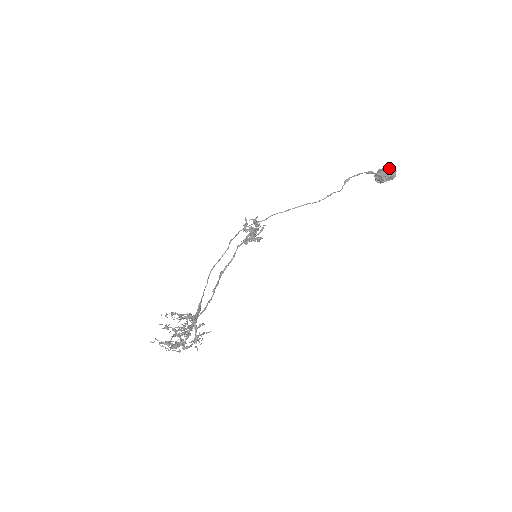
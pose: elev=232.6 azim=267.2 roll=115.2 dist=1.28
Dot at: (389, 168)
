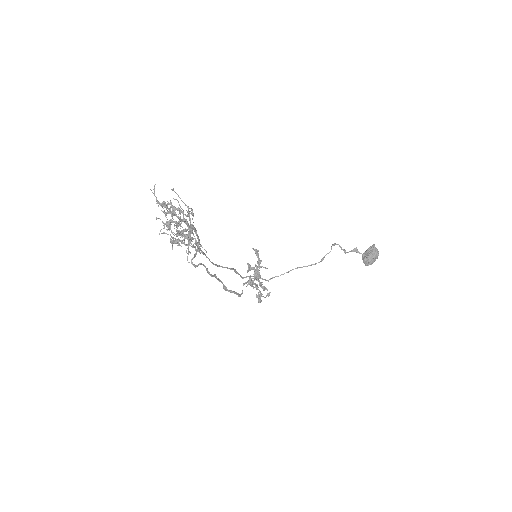
Dot at: (370, 246)
